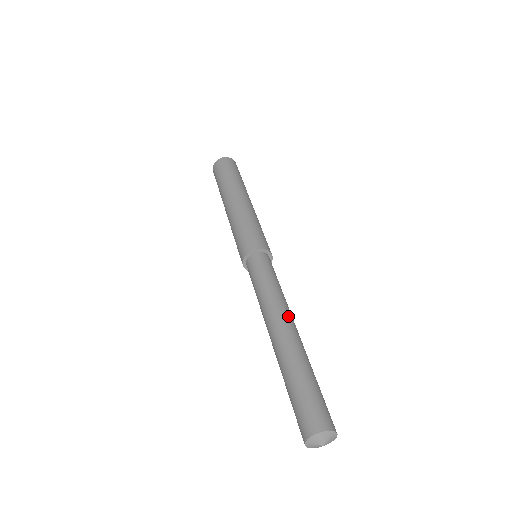
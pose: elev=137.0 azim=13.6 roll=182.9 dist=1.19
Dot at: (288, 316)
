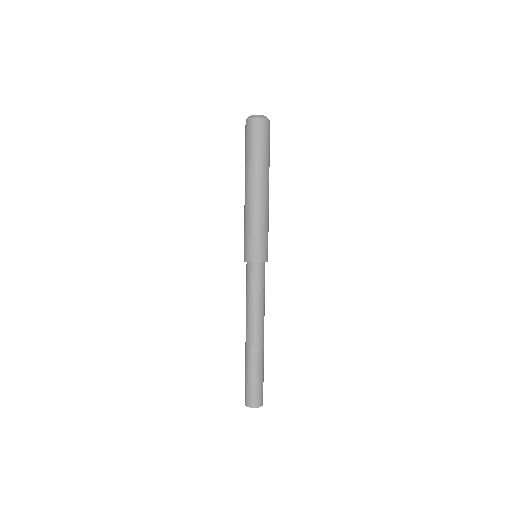
Dot at: (255, 328)
